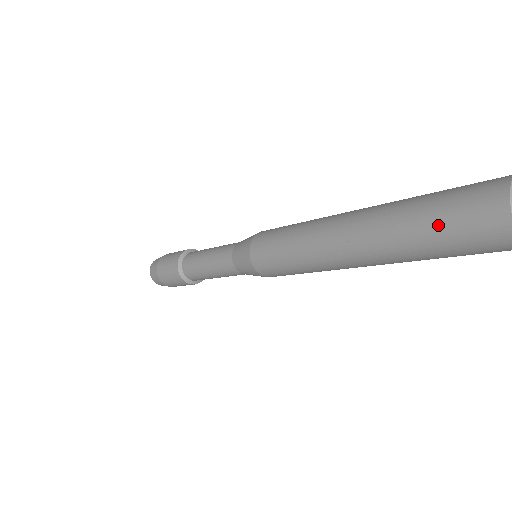
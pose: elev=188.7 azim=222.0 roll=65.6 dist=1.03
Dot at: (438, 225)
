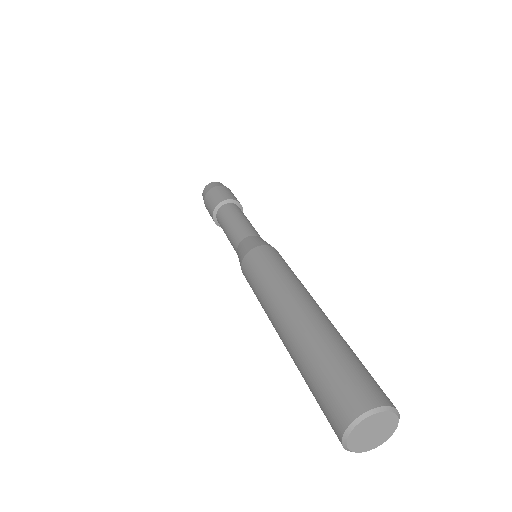
Dot at: occluded
